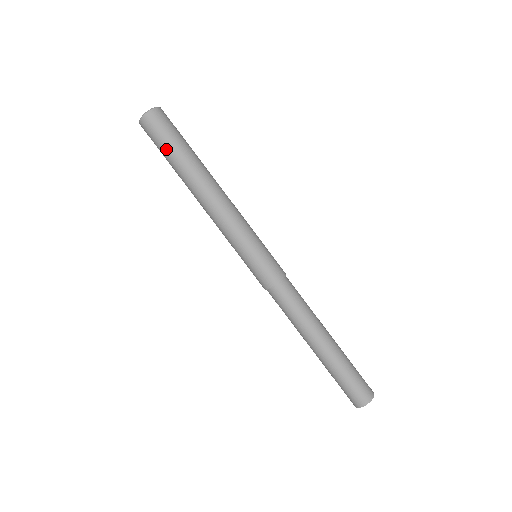
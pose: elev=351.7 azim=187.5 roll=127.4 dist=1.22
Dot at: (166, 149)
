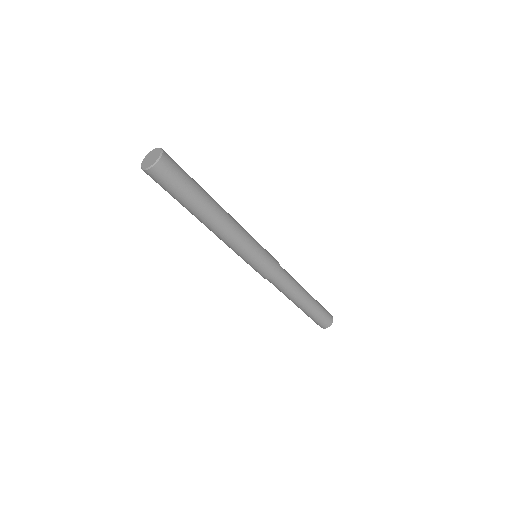
Dot at: (186, 187)
